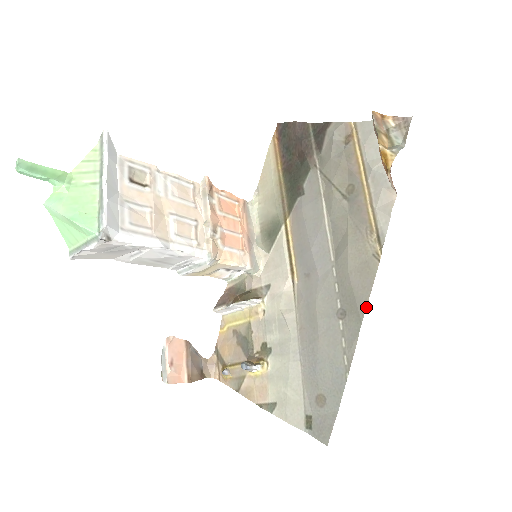
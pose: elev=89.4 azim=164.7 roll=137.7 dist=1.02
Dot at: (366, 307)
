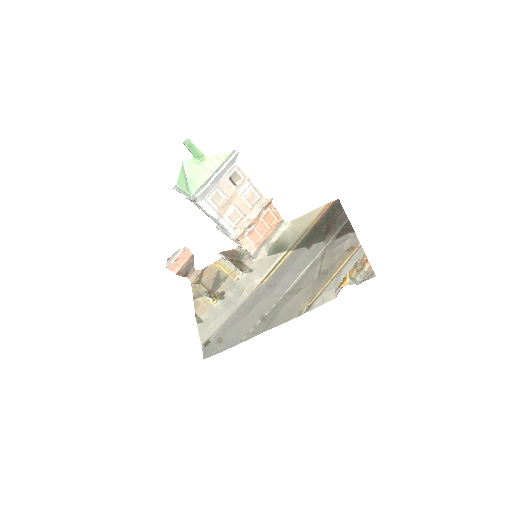
Dot at: occluded
